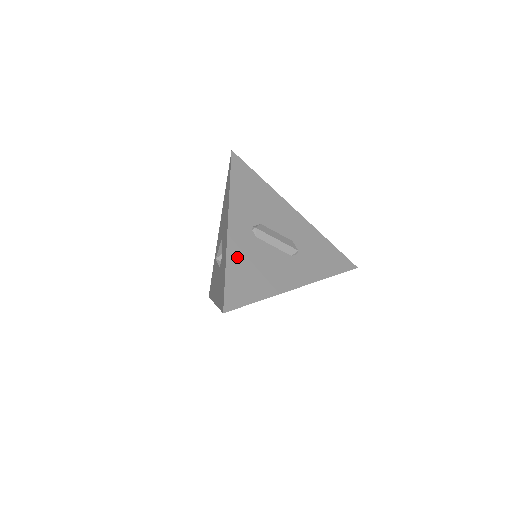
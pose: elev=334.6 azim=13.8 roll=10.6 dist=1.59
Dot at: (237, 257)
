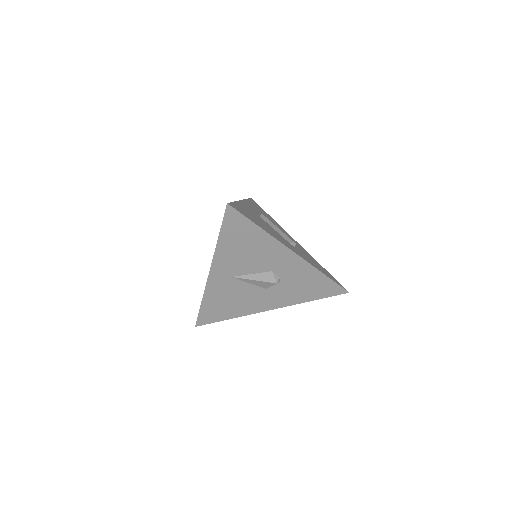
Dot at: (245, 208)
